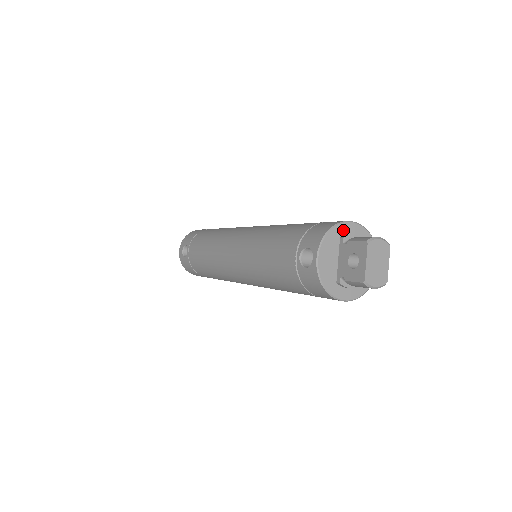
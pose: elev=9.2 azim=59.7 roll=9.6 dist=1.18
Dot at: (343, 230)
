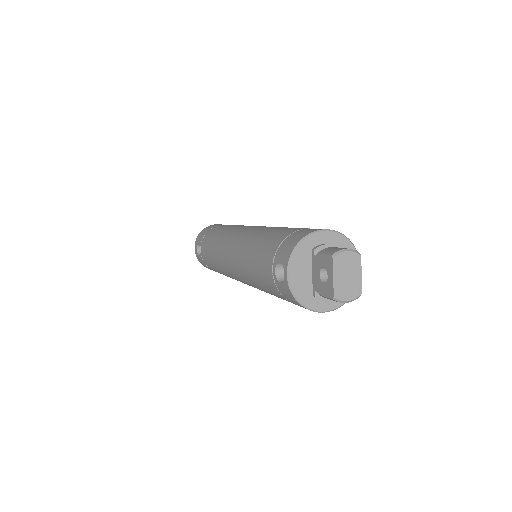
Dot at: (314, 241)
